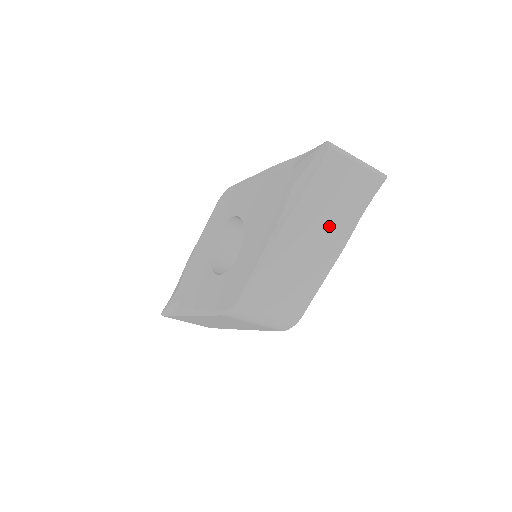
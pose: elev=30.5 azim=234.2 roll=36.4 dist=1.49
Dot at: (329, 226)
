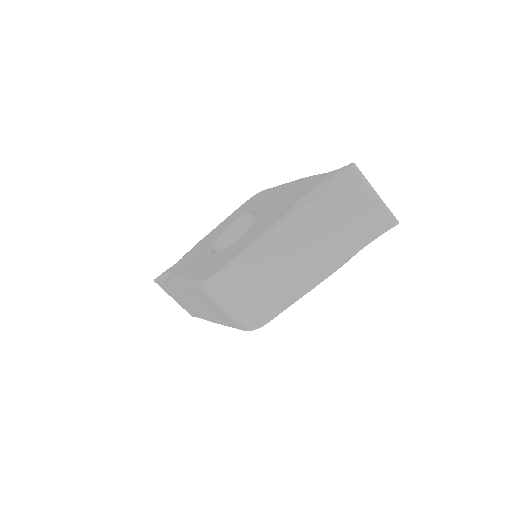
Dot at: (326, 244)
